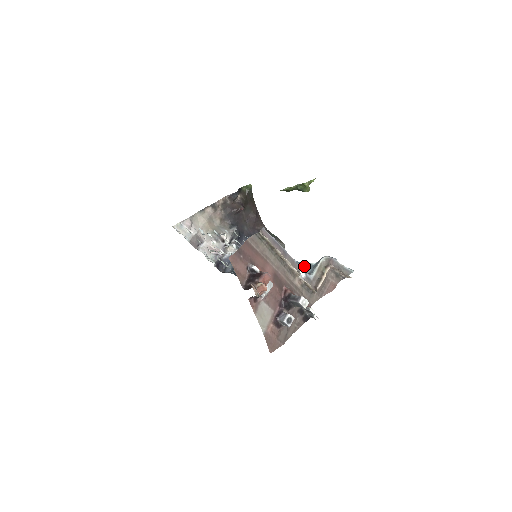
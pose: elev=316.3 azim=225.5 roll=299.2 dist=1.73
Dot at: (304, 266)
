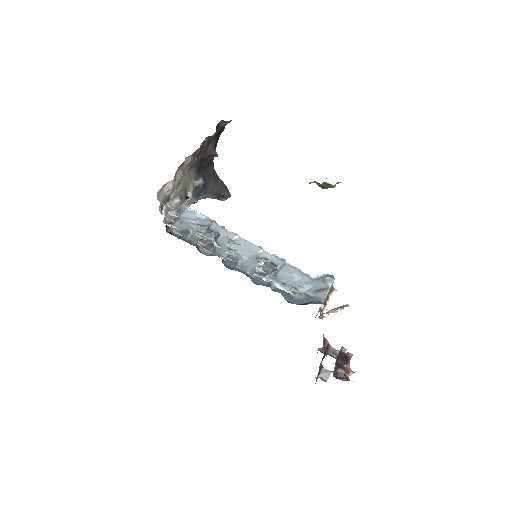
Dot at: (301, 276)
